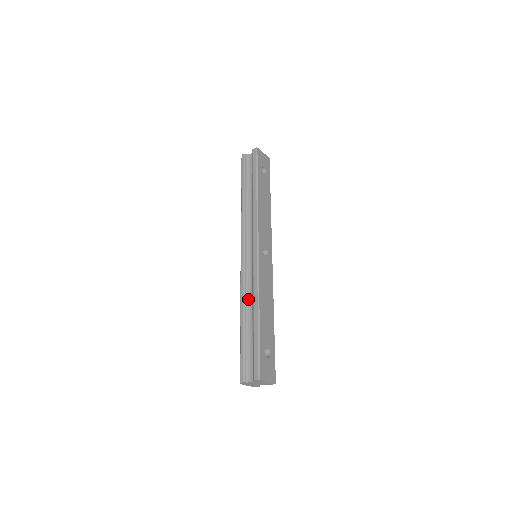
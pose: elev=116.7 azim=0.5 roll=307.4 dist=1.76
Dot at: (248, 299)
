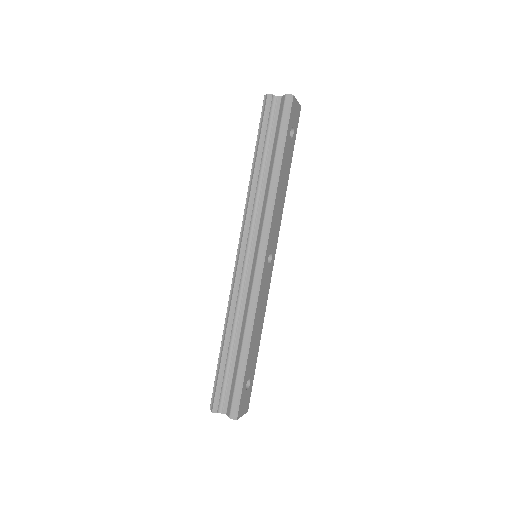
Dot at: (238, 316)
